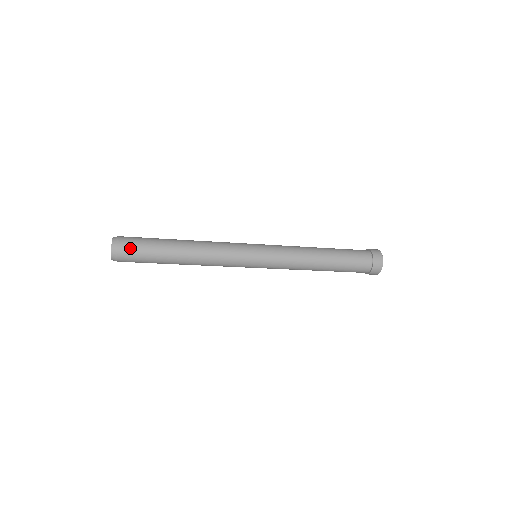
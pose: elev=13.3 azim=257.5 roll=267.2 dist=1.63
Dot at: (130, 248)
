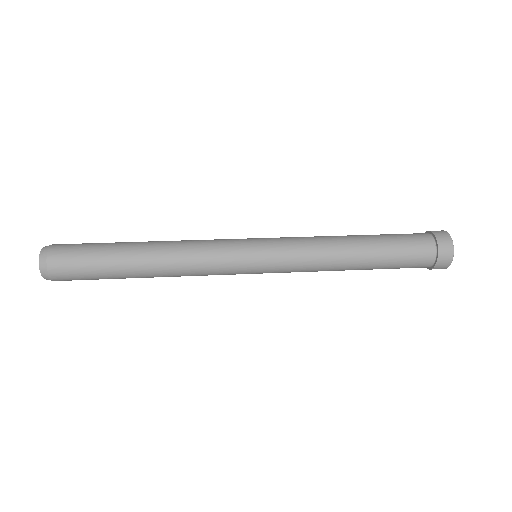
Dot at: (65, 261)
